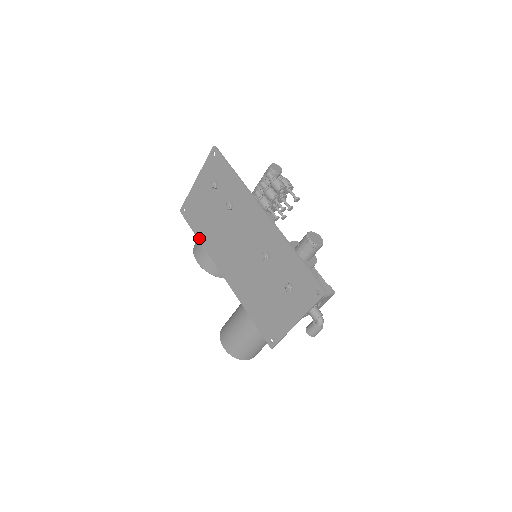
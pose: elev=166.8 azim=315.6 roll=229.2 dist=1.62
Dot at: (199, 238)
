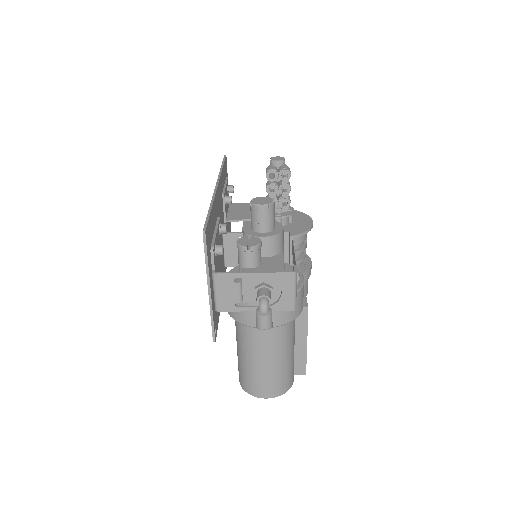
Dot at: occluded
